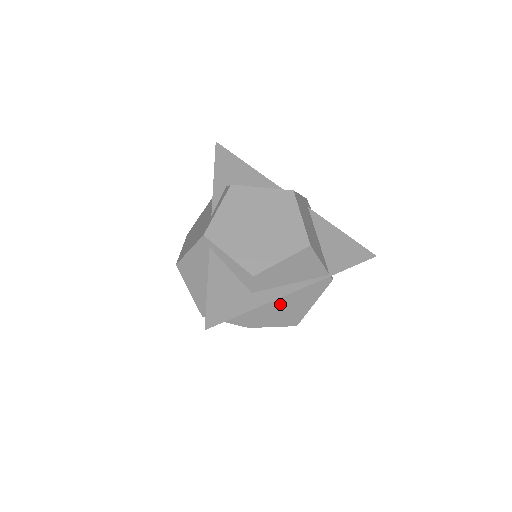
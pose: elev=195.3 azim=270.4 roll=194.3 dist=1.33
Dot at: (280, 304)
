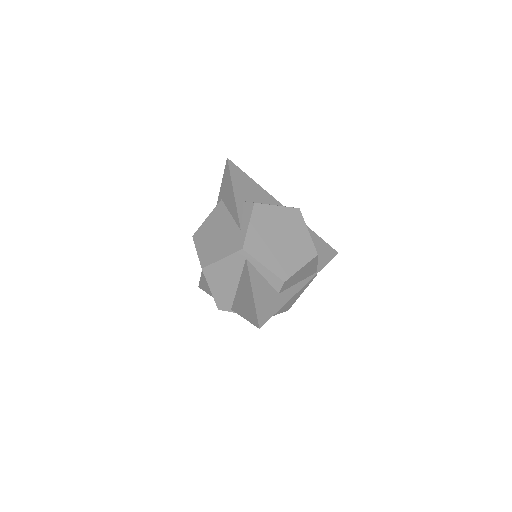
Dot at: occluded
